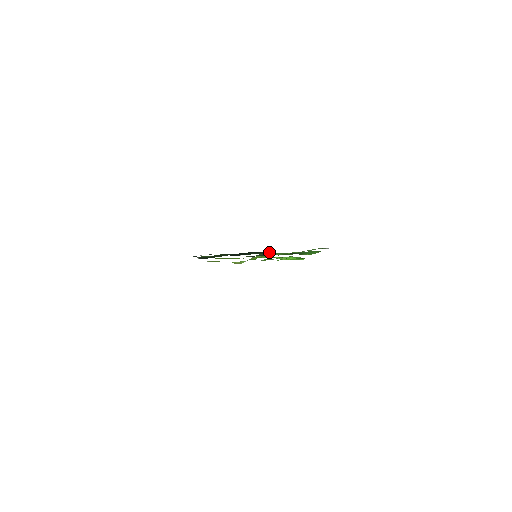
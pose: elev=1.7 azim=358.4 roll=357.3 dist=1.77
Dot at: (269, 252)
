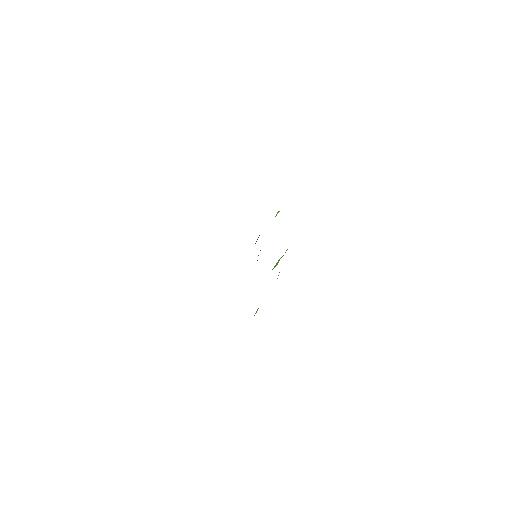
Dot at: occluded
